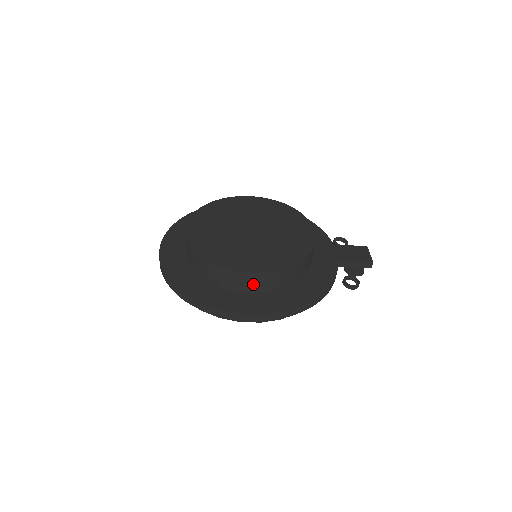
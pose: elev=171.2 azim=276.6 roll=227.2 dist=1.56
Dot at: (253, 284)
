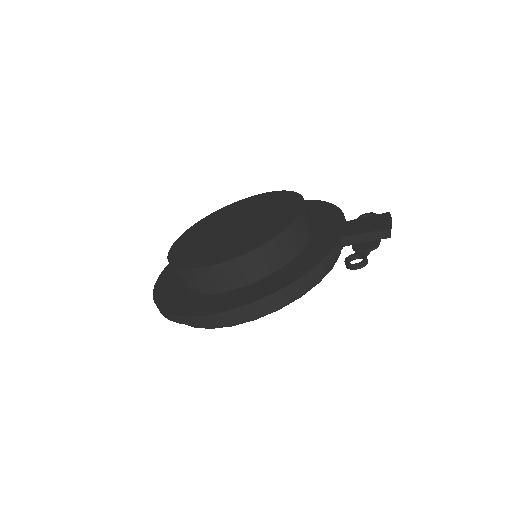
Dot at: (214, 281)
